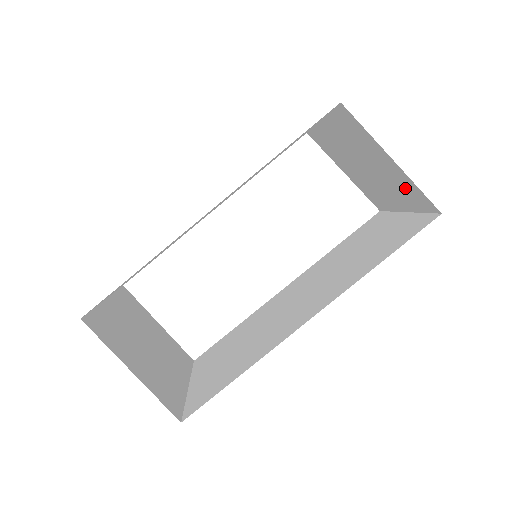
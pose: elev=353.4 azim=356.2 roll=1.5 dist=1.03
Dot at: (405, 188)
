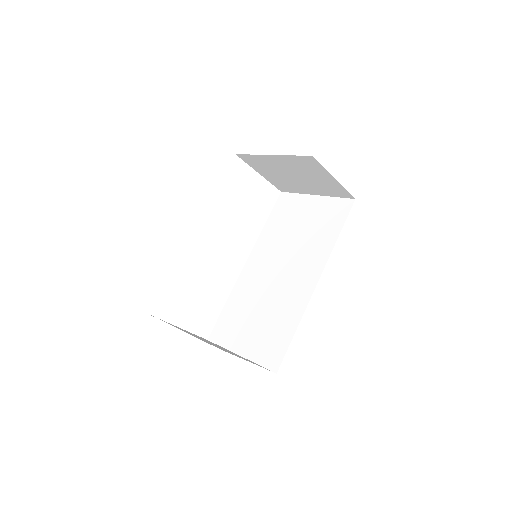
Dot at: (331, 188)
